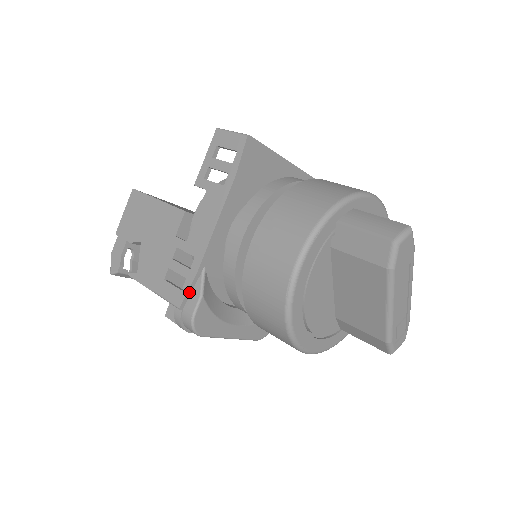
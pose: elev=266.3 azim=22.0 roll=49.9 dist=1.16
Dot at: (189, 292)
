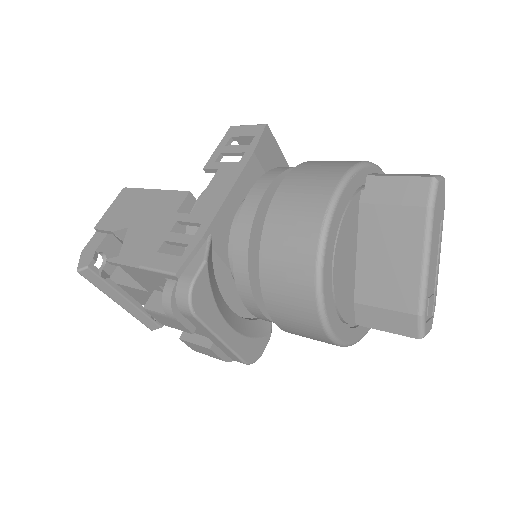
Dot at: (190, 258)
